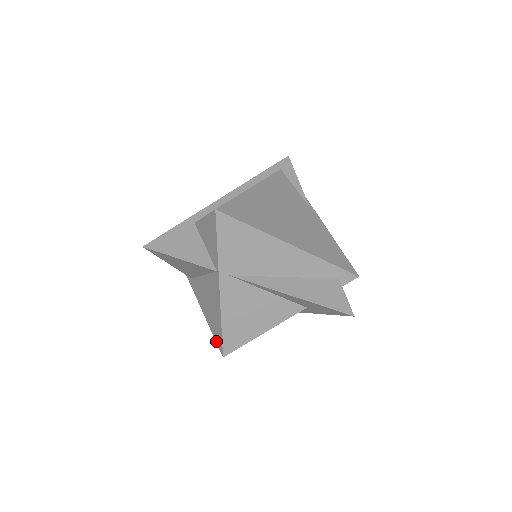
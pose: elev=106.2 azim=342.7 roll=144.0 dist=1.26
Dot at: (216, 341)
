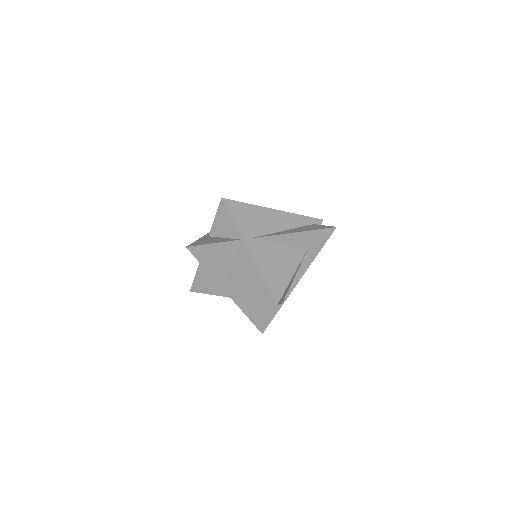
Dot at: (266, 302)
